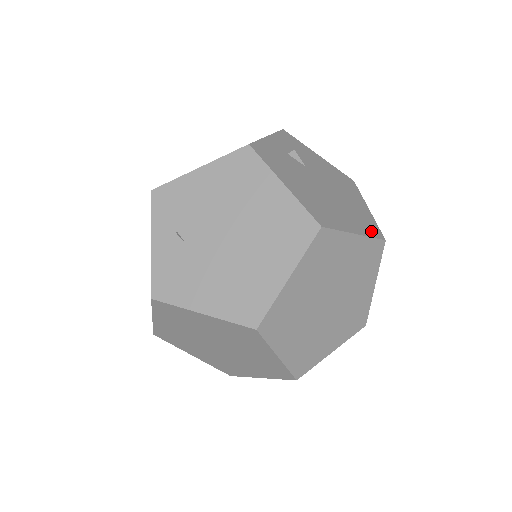
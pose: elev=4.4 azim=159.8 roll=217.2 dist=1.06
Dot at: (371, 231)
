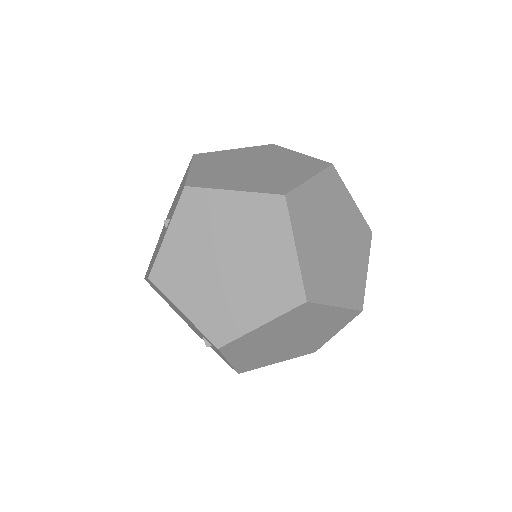
Dot at: occluded
